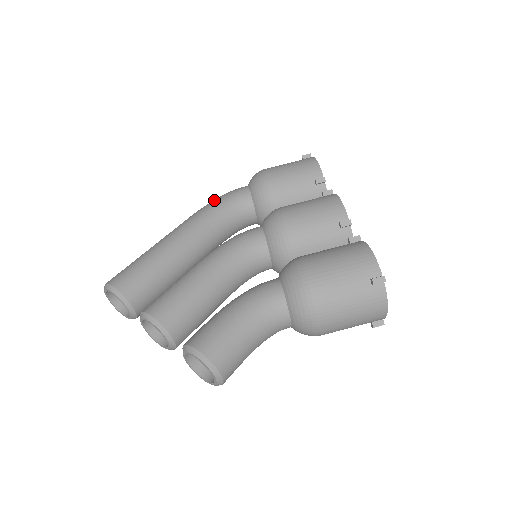
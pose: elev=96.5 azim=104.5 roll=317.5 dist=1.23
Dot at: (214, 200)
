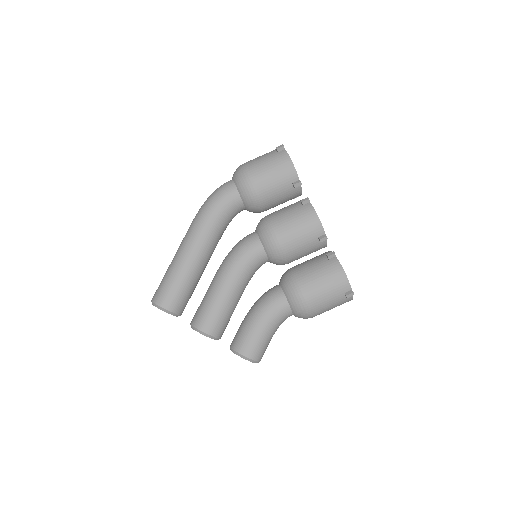
Dot at: (210, 205)
